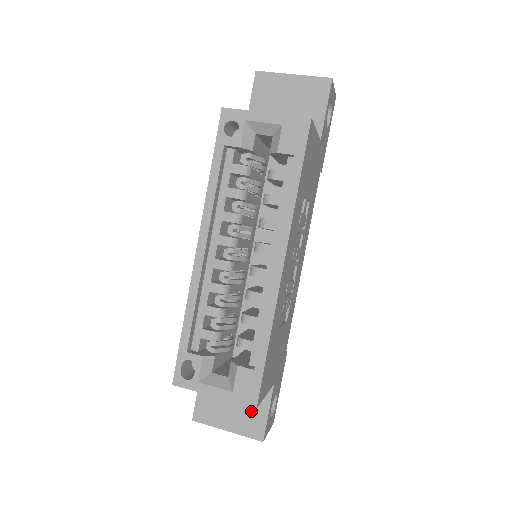
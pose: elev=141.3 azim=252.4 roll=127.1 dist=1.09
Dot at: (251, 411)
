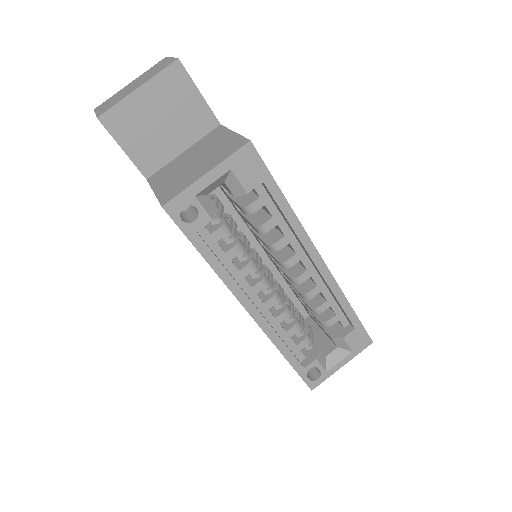
Dot at: occluded
